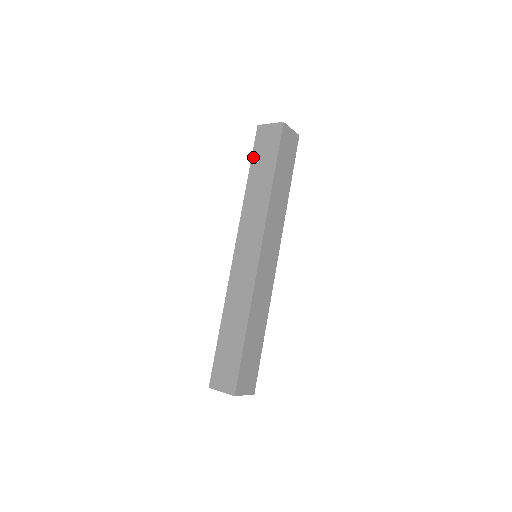
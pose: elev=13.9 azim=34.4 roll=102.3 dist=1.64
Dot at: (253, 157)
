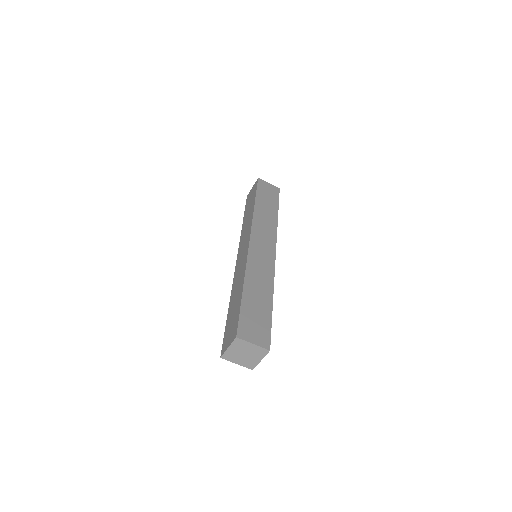
Dot at: (245, 209)
